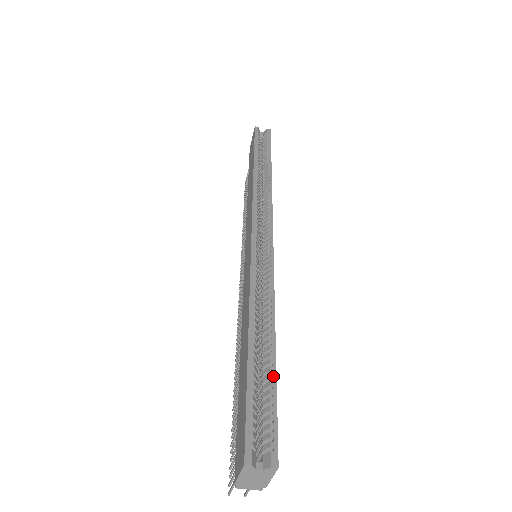
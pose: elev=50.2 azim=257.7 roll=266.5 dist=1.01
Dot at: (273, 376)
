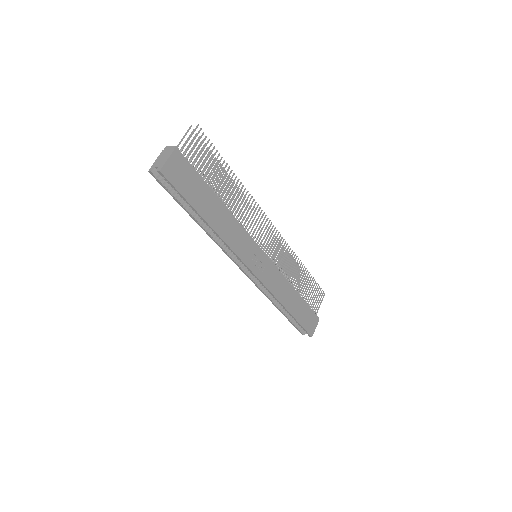
Dot at: (296, 321)
